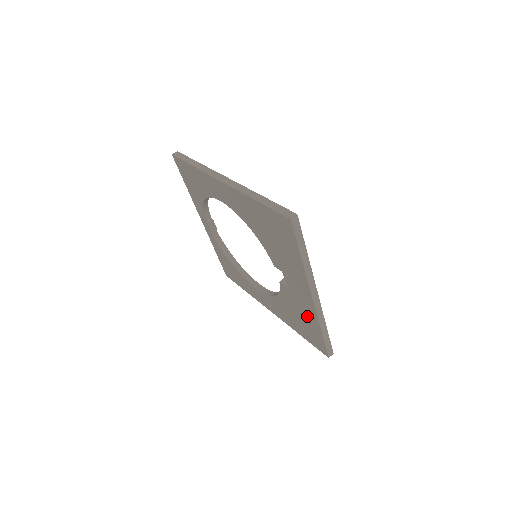
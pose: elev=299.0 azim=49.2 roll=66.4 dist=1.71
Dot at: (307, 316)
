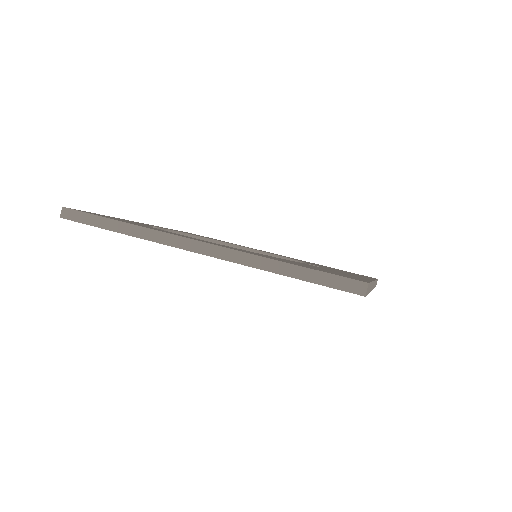
Dot at: occluded
